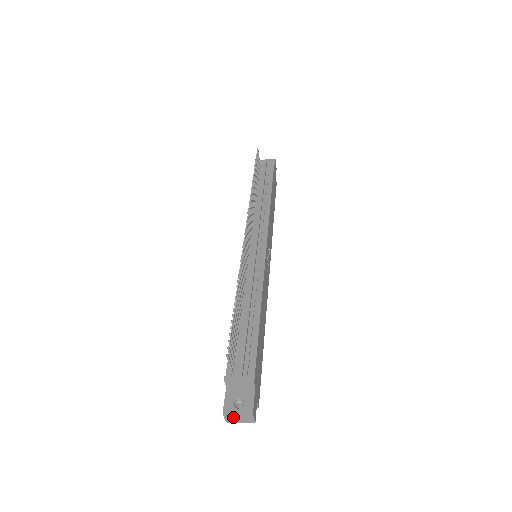
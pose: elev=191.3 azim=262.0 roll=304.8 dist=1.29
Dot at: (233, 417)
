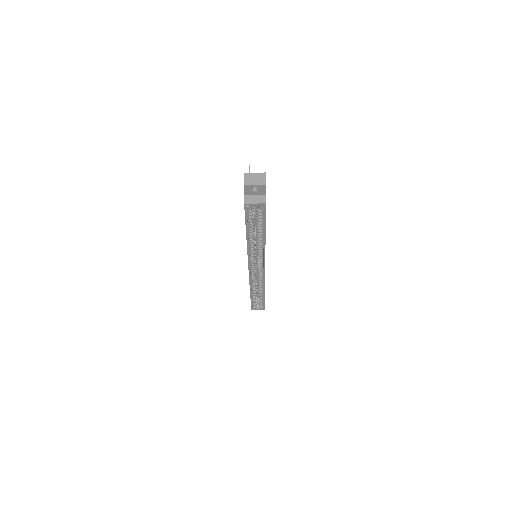
Dot at: (250, 178)
